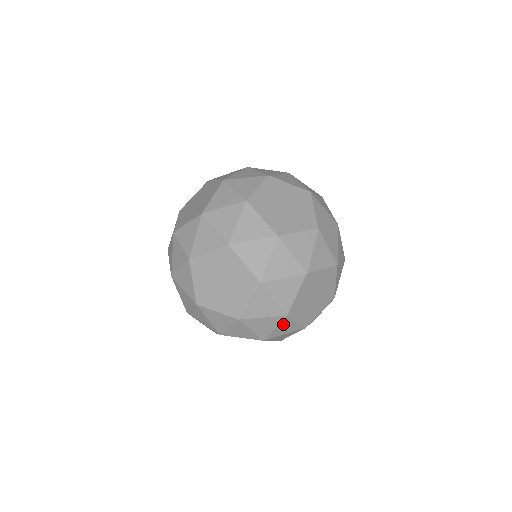
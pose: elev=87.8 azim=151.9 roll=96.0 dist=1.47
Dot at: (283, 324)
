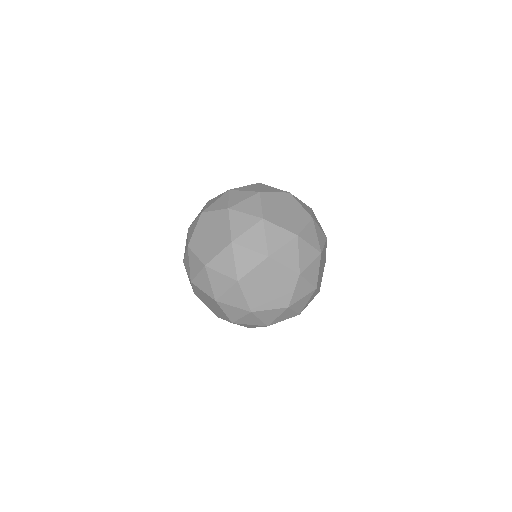
Dot at: (269, 231)
